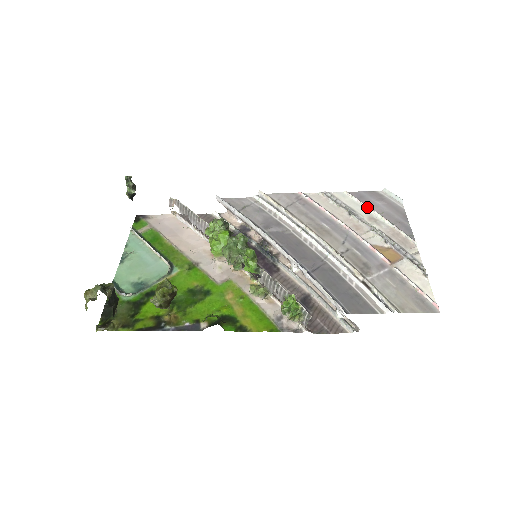
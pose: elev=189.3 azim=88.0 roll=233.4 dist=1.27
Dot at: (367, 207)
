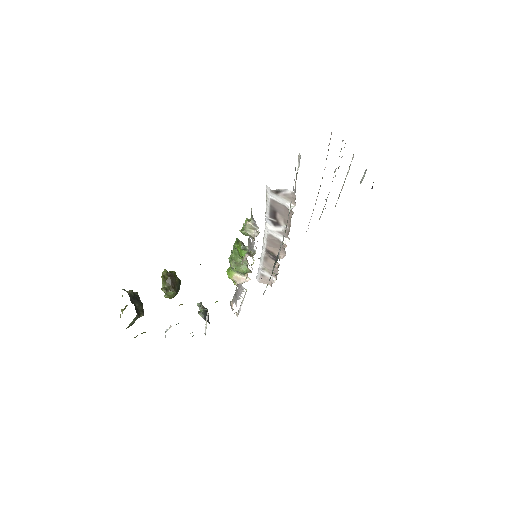
Dot at: occluded
